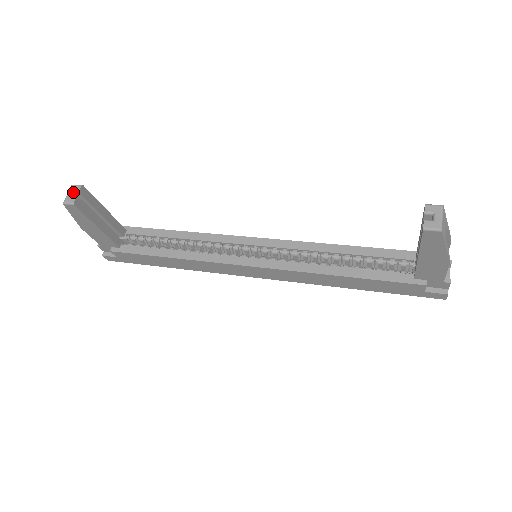
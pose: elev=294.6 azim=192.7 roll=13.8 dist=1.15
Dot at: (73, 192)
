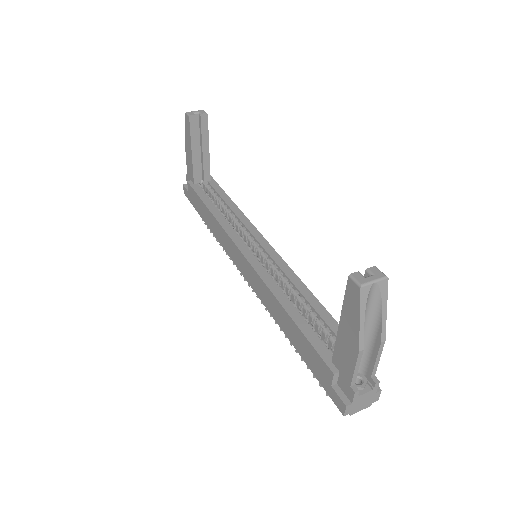
Dot at: (198, 112)
